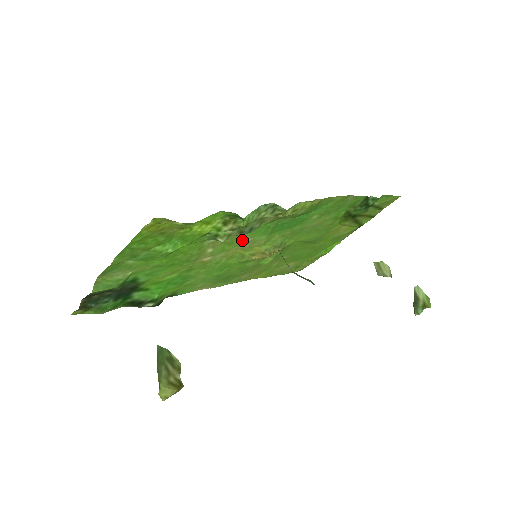
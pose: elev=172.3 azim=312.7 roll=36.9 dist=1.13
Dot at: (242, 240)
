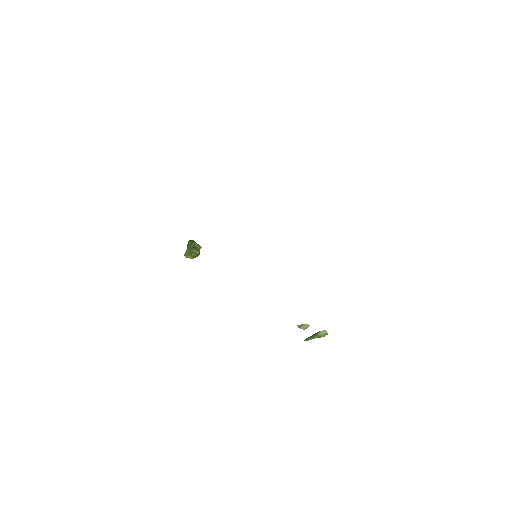
Dot at: occluded
